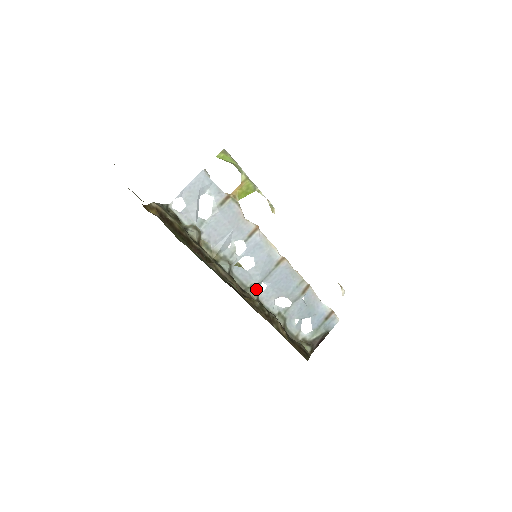
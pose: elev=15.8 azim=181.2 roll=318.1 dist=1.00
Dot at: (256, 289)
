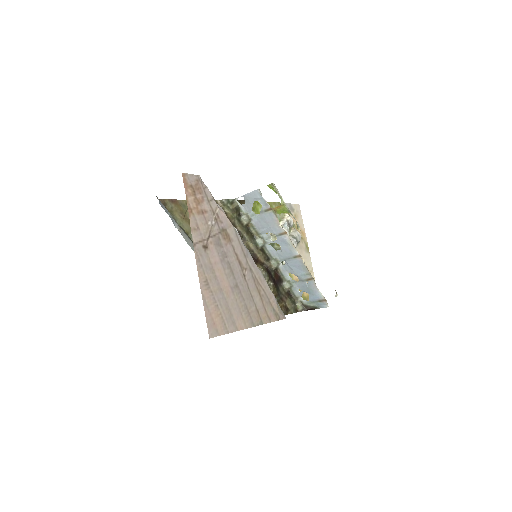
Dot at: (278, 262)
